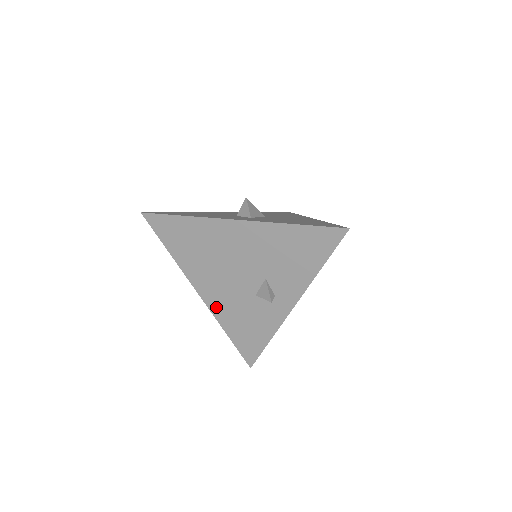
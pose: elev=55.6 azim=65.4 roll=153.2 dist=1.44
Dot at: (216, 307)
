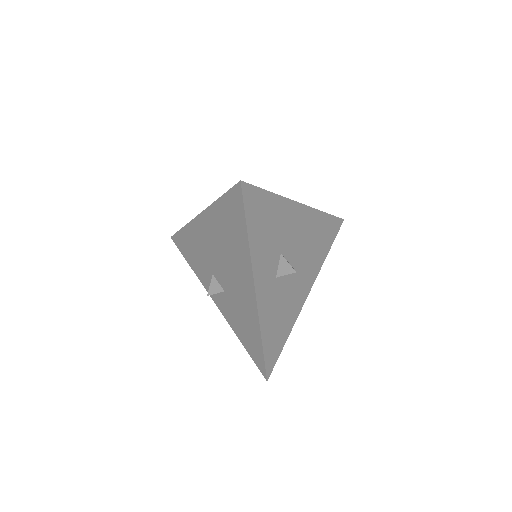
Dot at: (196, 228)
